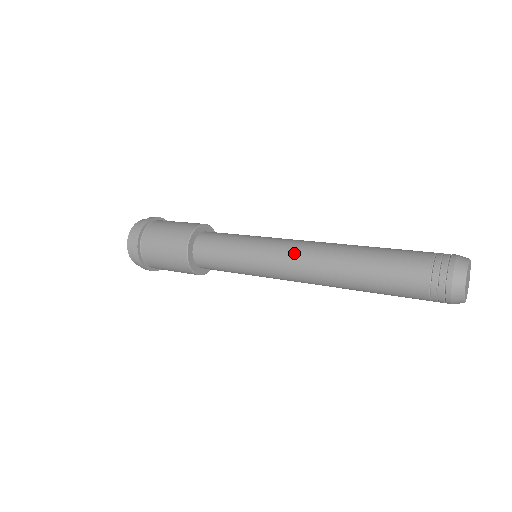
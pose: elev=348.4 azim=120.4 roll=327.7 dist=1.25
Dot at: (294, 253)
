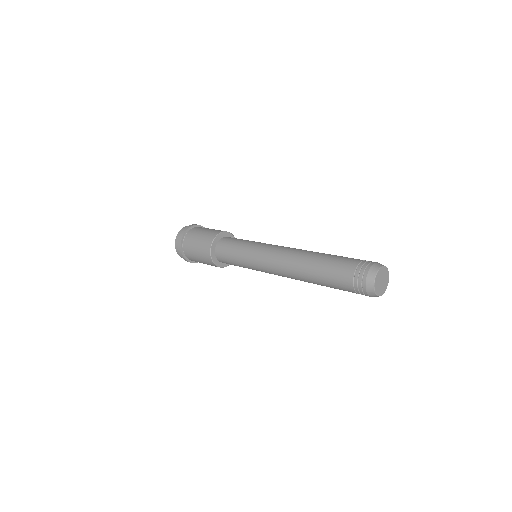
Dot at: (274, 267)
